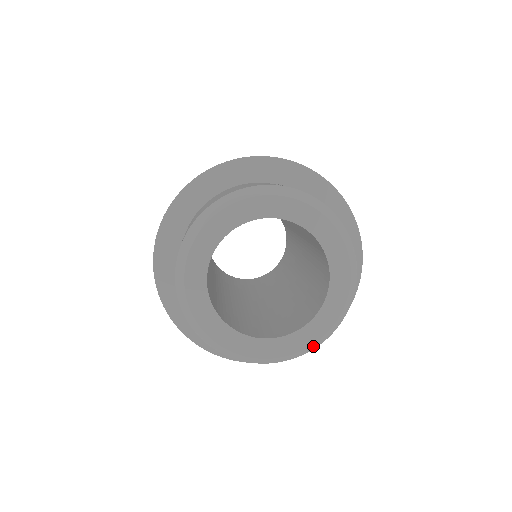
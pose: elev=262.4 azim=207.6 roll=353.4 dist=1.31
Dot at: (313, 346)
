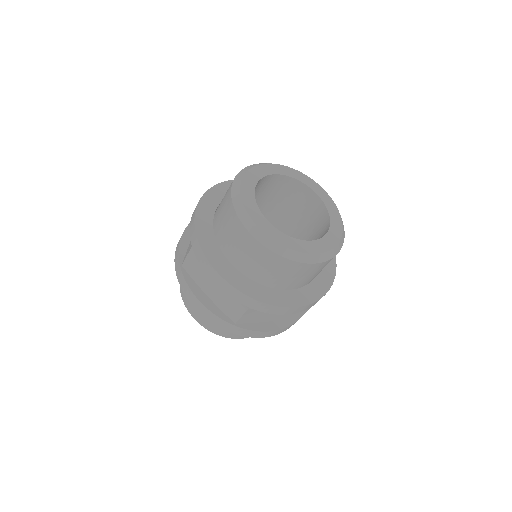
Dot at: (343, 233)
